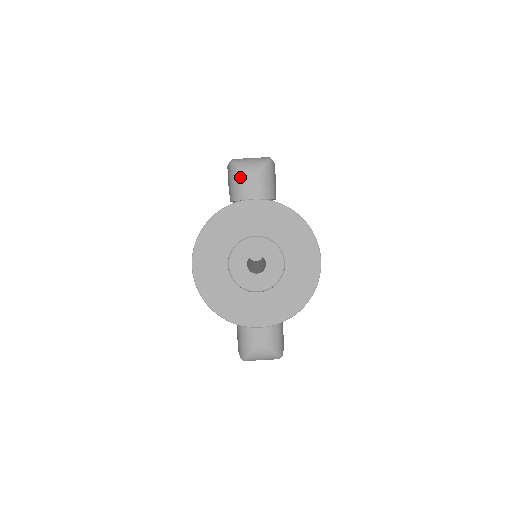
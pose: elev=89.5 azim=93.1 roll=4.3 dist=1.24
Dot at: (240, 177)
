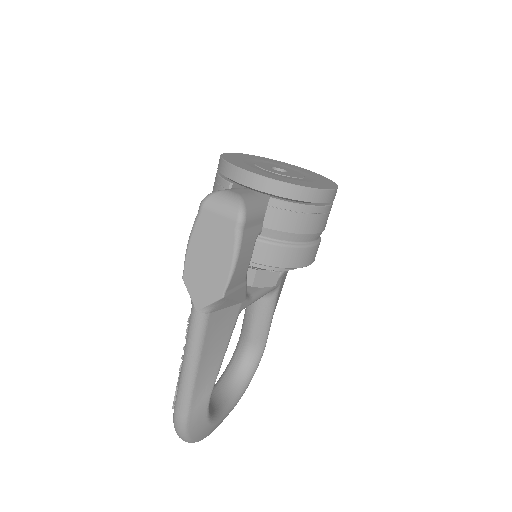
Dot at: occluded
